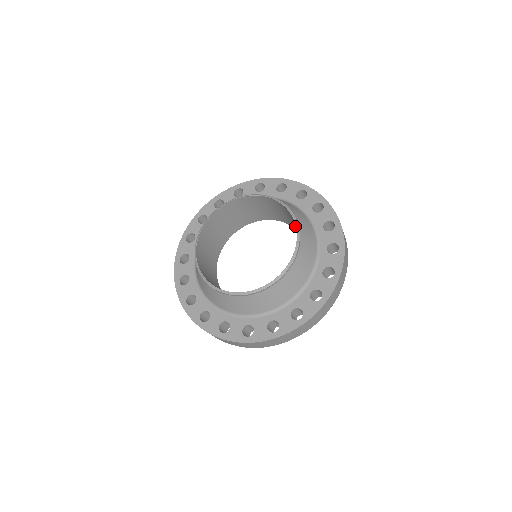
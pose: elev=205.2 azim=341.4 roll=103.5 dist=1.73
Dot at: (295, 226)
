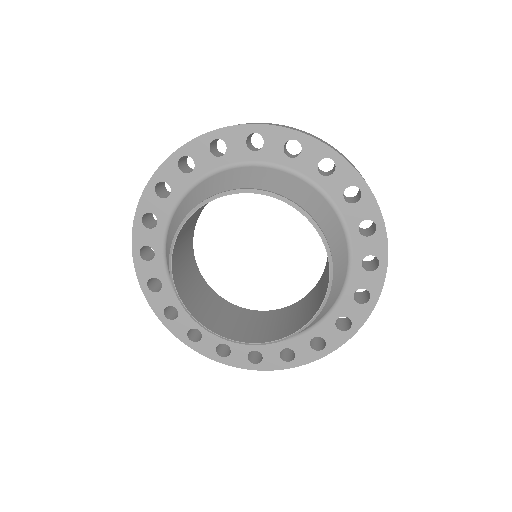
Dot at: occluded
